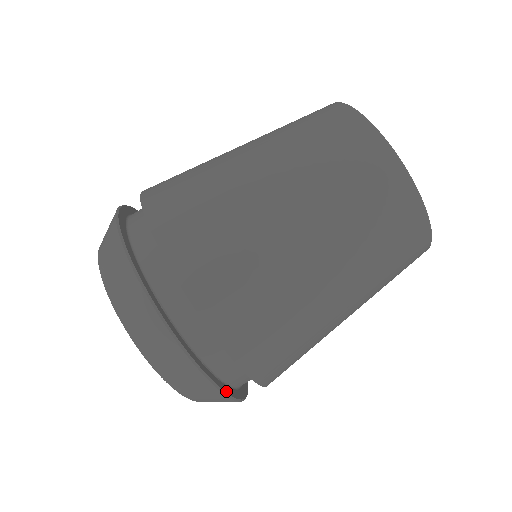
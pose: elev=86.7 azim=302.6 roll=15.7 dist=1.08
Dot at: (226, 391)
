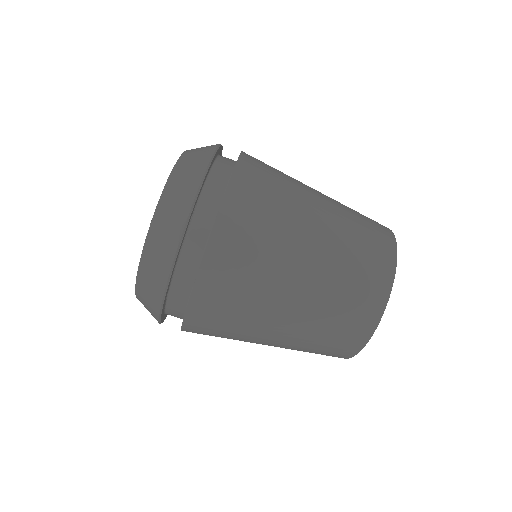
Dot at: occluded
